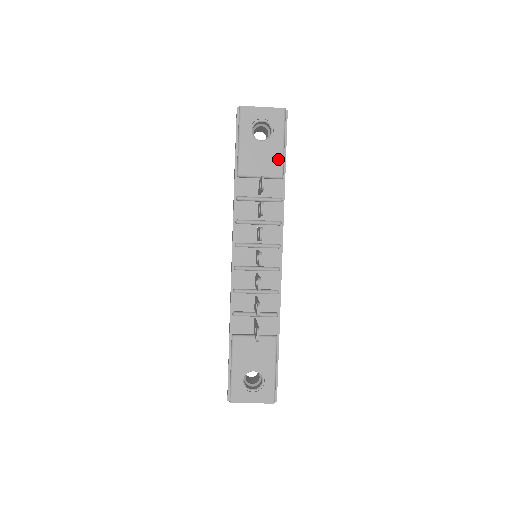
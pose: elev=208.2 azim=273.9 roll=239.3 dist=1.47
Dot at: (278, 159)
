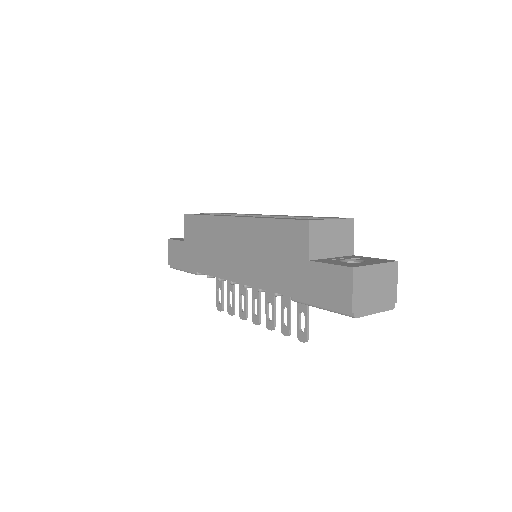
Dot at: occluded
